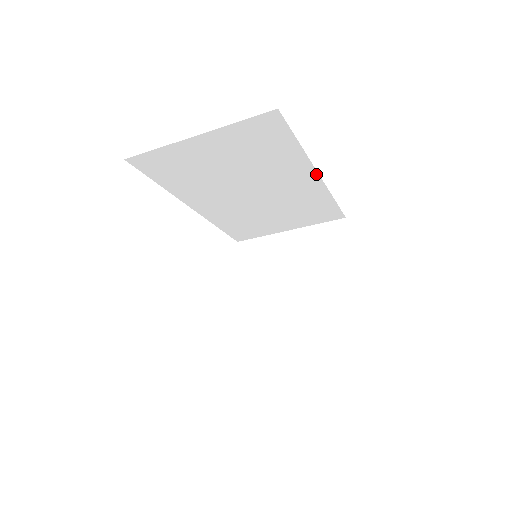
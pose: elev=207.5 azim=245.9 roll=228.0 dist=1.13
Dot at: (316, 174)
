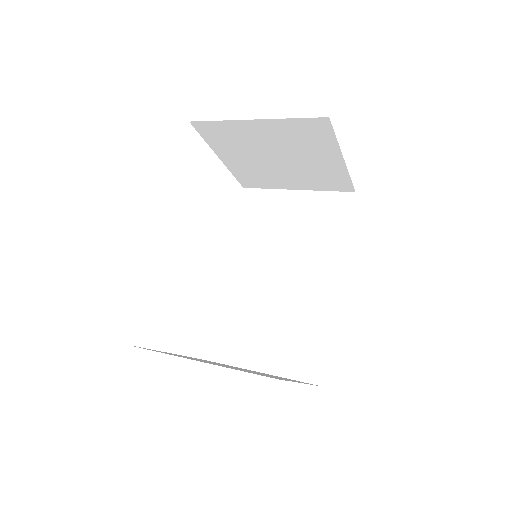
Dot at: occluded
